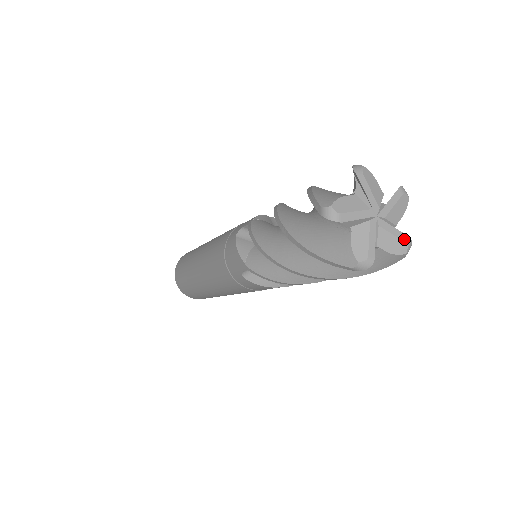
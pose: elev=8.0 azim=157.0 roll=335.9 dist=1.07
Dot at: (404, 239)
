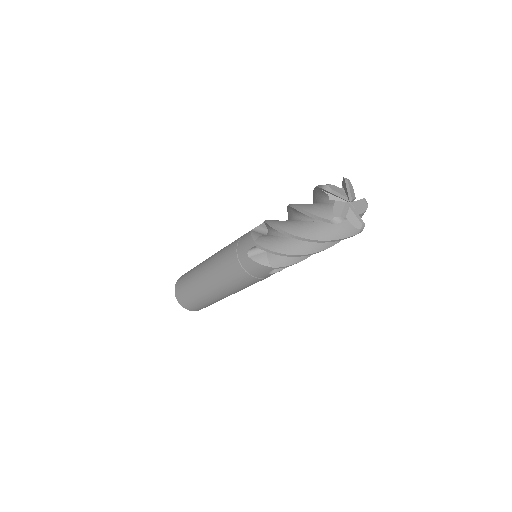
Dot at: (361, 221)
